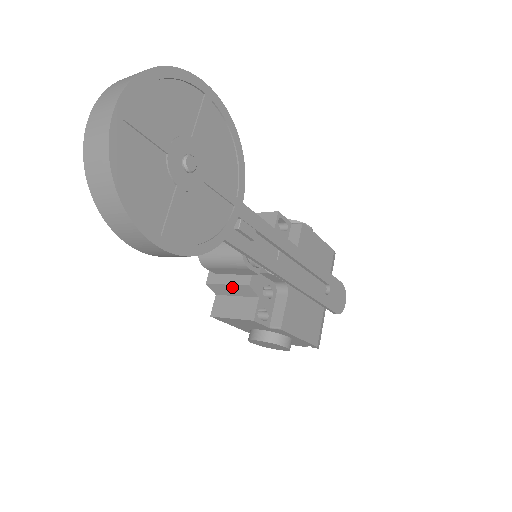
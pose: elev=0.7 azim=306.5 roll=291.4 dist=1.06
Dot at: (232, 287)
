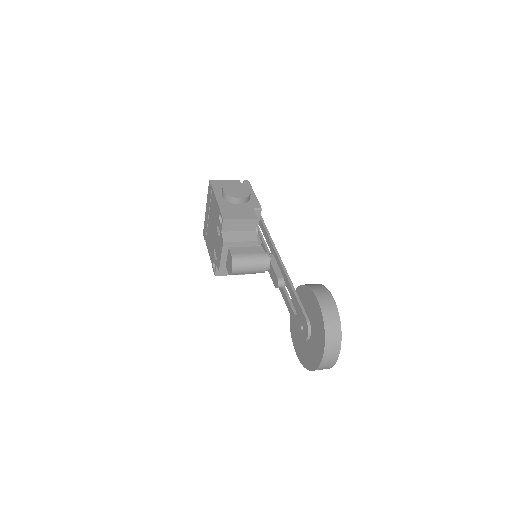
Dot at: occluded
